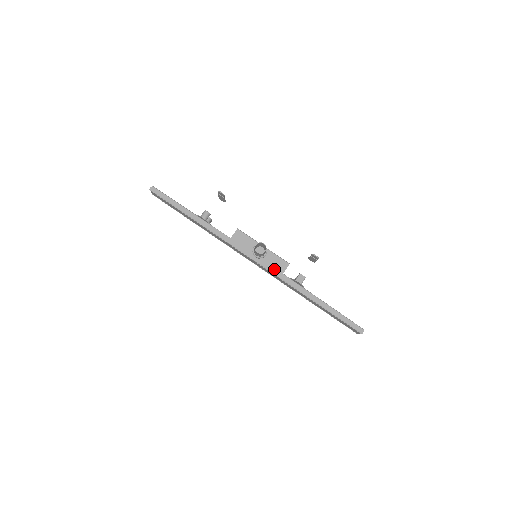
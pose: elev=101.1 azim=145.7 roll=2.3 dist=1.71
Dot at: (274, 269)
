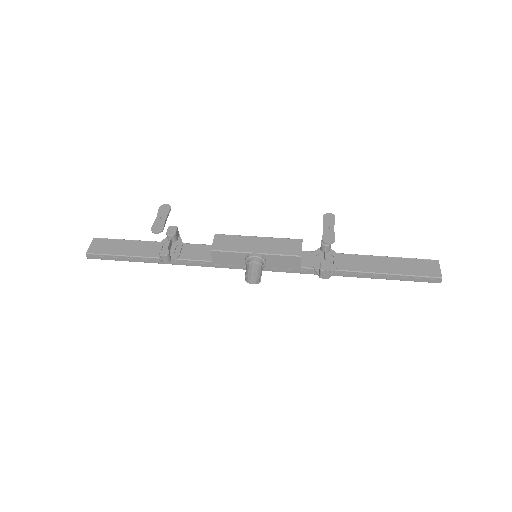
Dot at: (286, 268)
